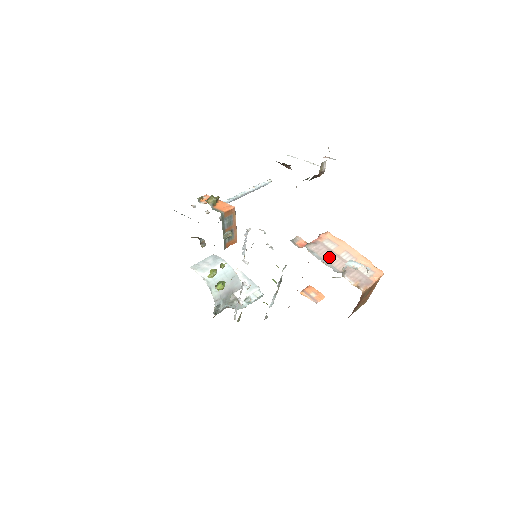
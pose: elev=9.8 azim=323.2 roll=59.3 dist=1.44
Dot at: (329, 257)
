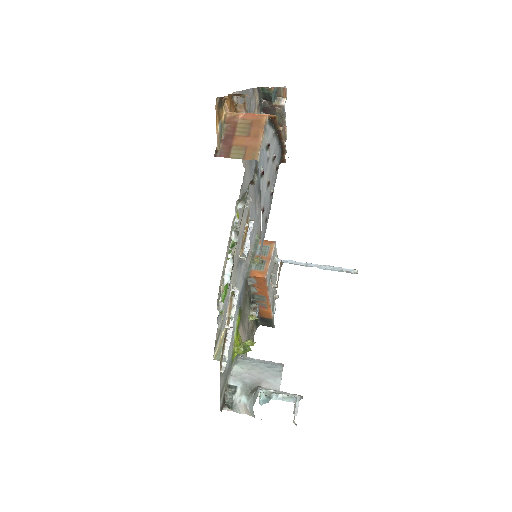
Dot at: occluded
